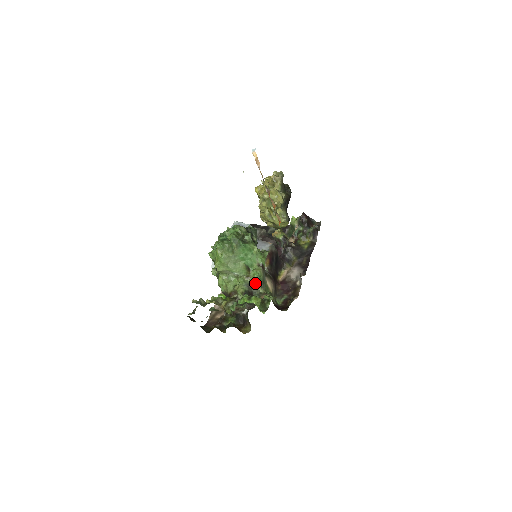
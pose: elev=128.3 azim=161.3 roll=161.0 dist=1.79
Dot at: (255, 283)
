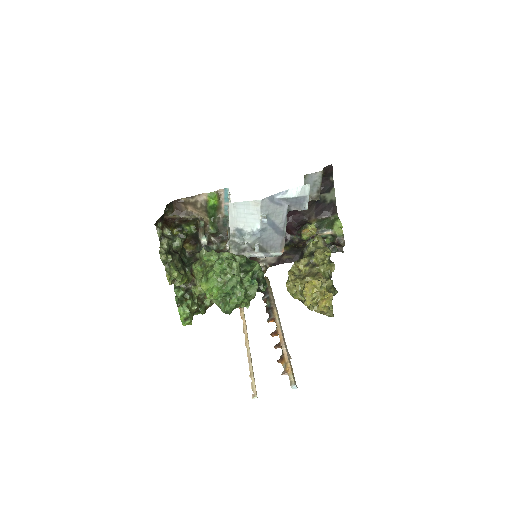
Dot at: occluded
